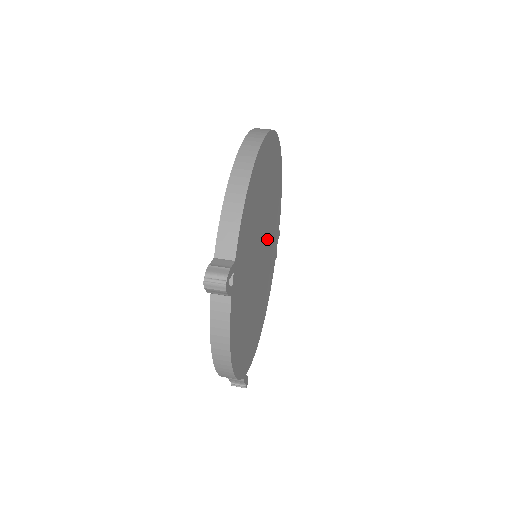
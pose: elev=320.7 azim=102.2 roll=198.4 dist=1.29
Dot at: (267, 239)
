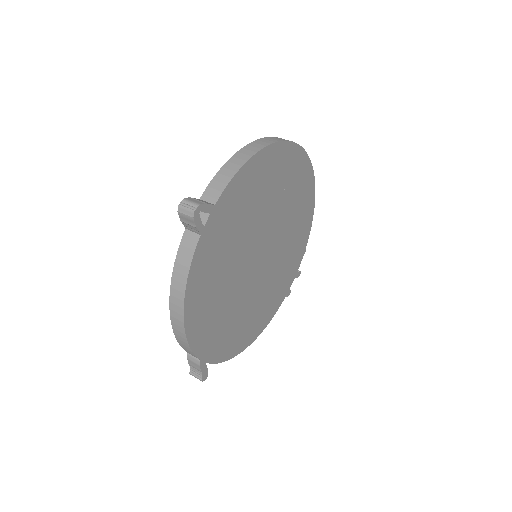
Dot at: (275, 252)
